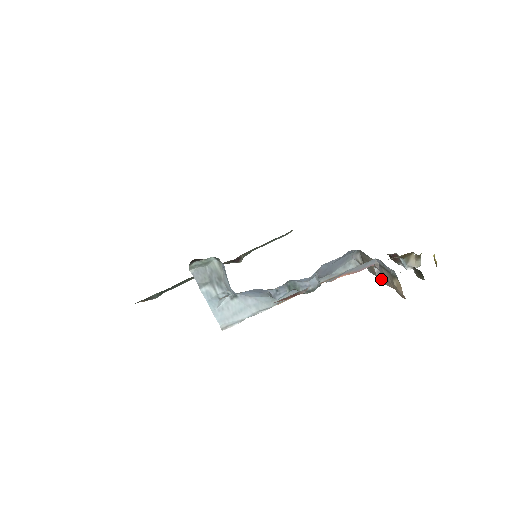
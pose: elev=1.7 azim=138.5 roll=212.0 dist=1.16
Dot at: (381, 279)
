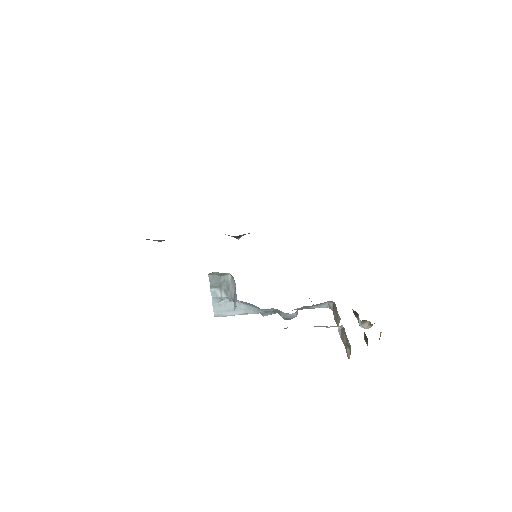
Dot at: (340, 335)
